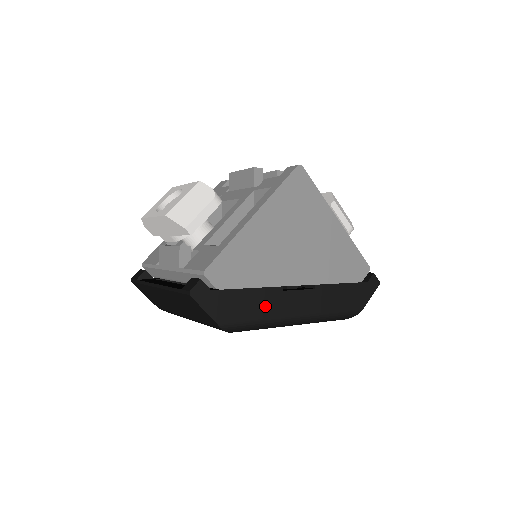
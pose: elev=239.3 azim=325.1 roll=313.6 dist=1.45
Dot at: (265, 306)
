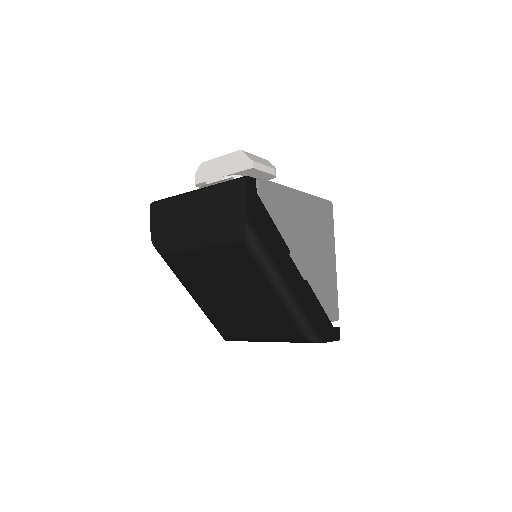
Dot at: (276, 248)
